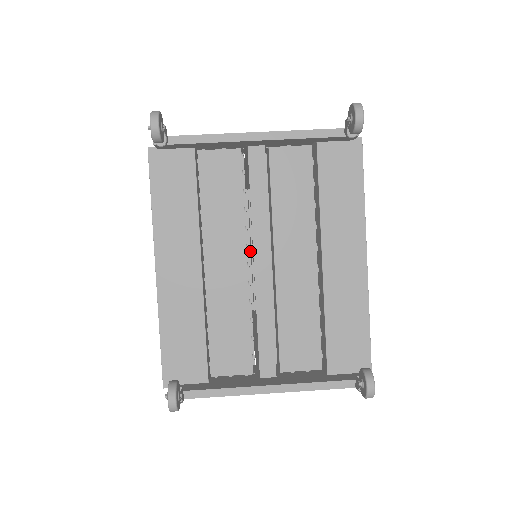
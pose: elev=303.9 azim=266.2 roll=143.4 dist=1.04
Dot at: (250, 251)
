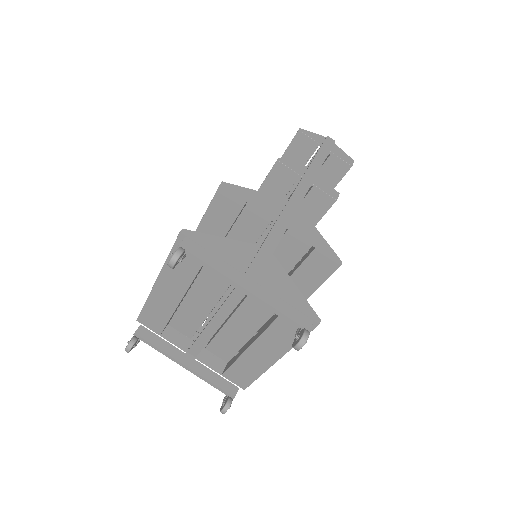
Dot at: occluded
